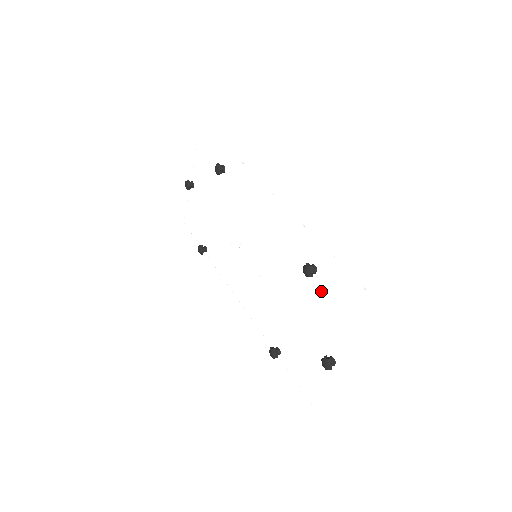
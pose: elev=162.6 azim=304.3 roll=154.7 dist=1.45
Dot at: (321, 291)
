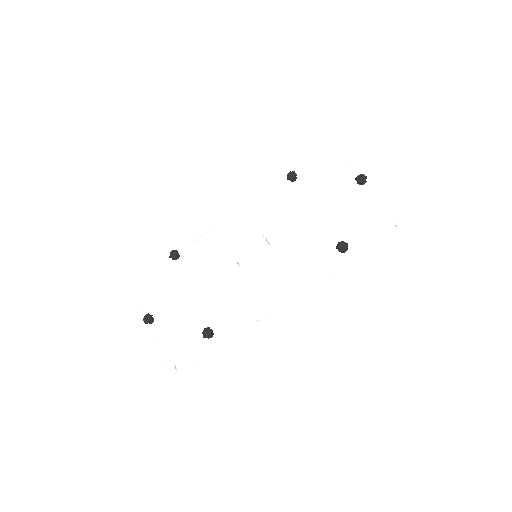
Dot at: (310, 176)
